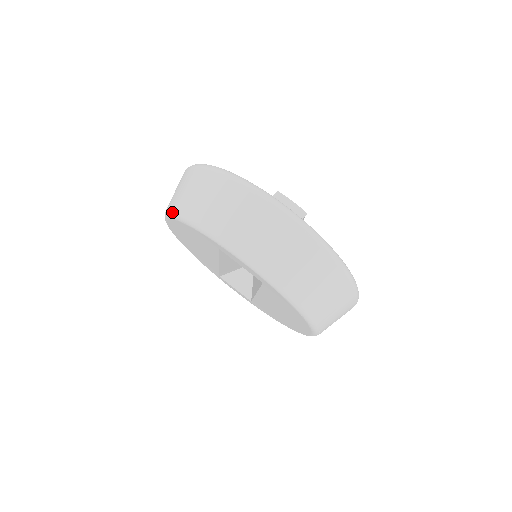
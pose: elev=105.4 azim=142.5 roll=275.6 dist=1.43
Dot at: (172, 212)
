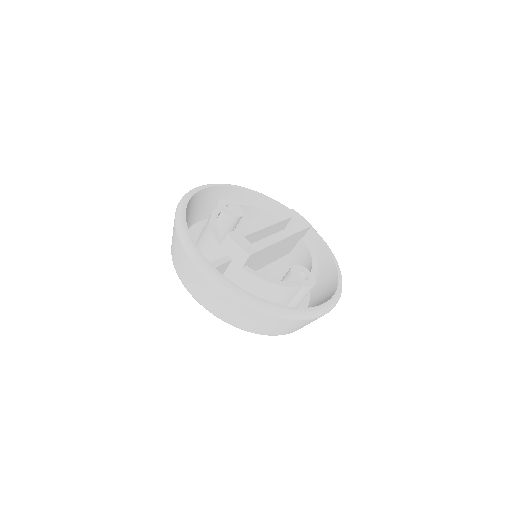
Dot at: occluded
